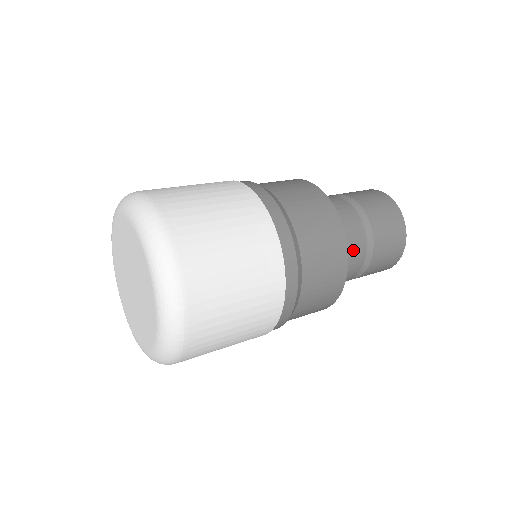
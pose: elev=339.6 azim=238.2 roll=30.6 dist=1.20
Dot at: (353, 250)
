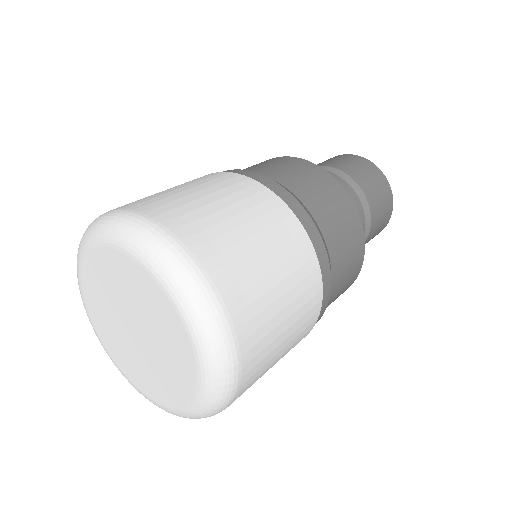
Dot at: occluded
